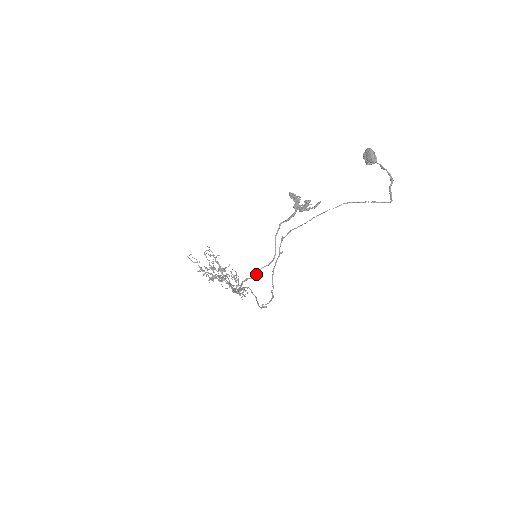
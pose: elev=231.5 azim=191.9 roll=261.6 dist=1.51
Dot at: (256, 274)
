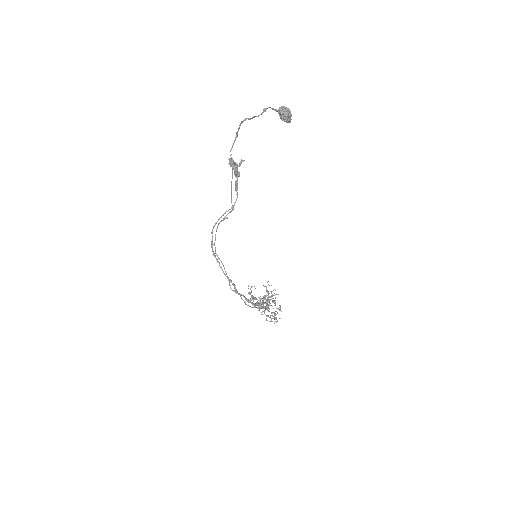
Dot at: (211, 242)
